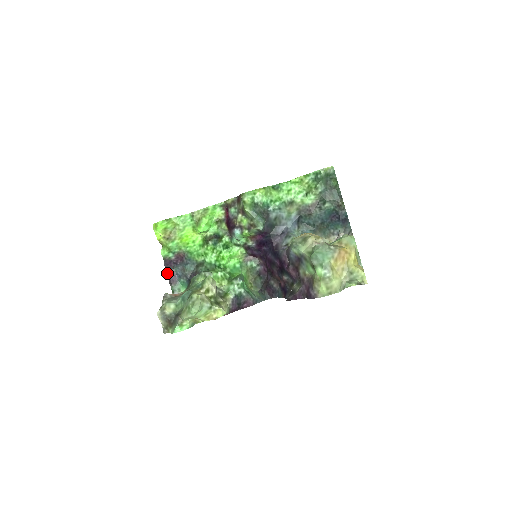
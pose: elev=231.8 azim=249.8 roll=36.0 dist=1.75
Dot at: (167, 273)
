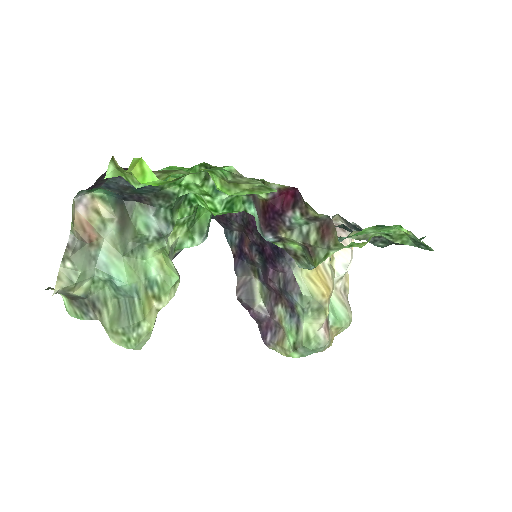
Dot at: occluded
